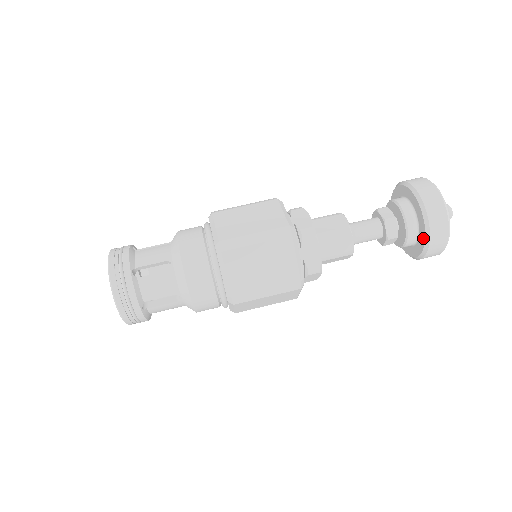
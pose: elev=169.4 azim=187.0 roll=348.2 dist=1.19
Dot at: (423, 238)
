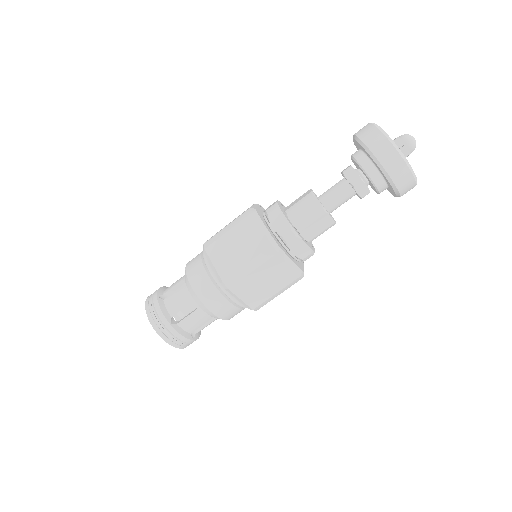
Dot at: (376, 165)
